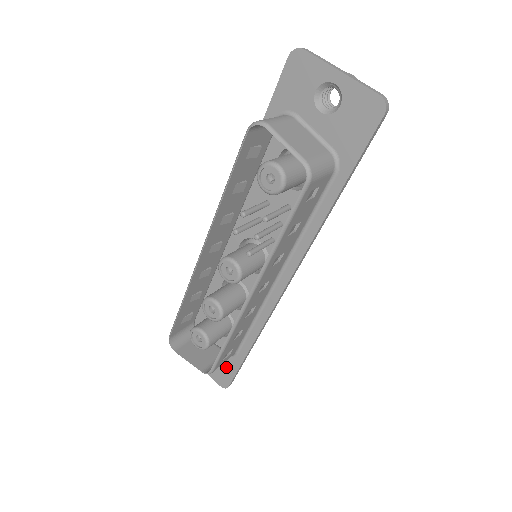
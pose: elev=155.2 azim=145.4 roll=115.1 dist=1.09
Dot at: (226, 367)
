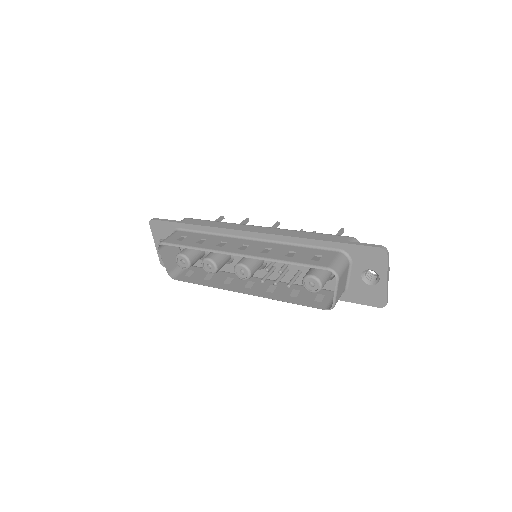
Dot at: occluded
